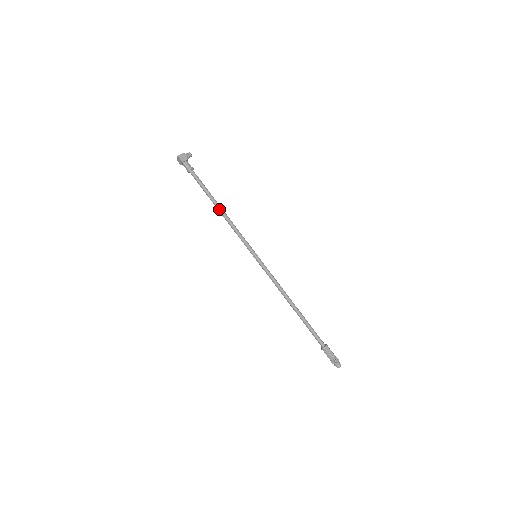
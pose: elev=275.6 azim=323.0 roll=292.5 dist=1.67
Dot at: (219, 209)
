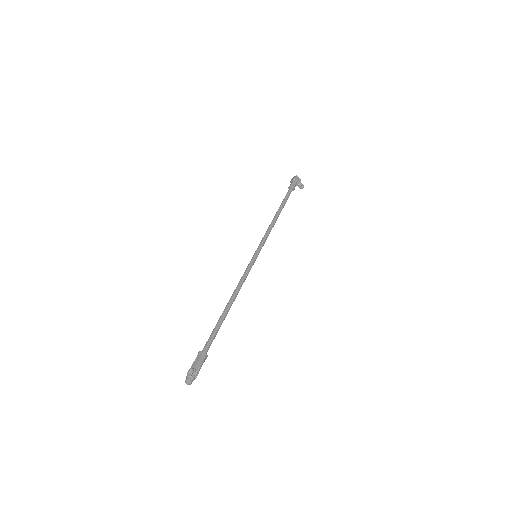
Dot at: (277, 214)
